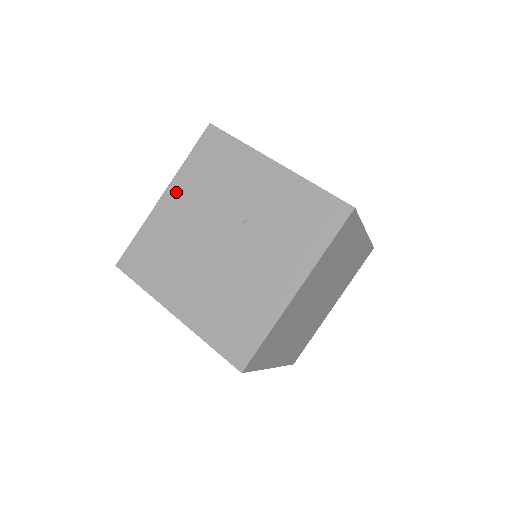
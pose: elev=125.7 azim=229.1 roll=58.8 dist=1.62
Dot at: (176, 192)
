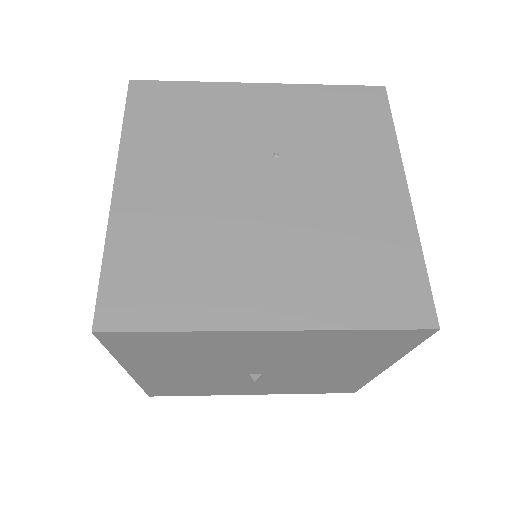
Dot at: (136, 172)
